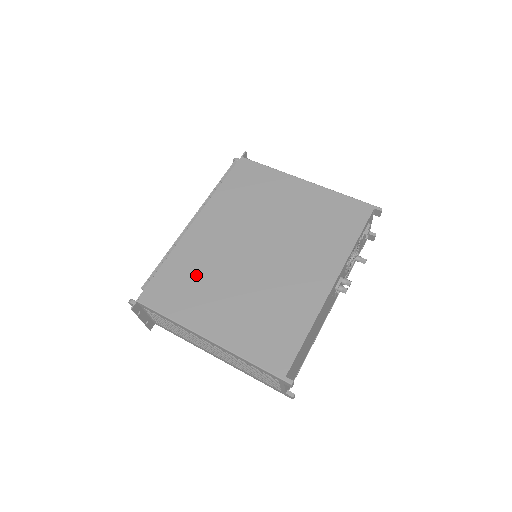
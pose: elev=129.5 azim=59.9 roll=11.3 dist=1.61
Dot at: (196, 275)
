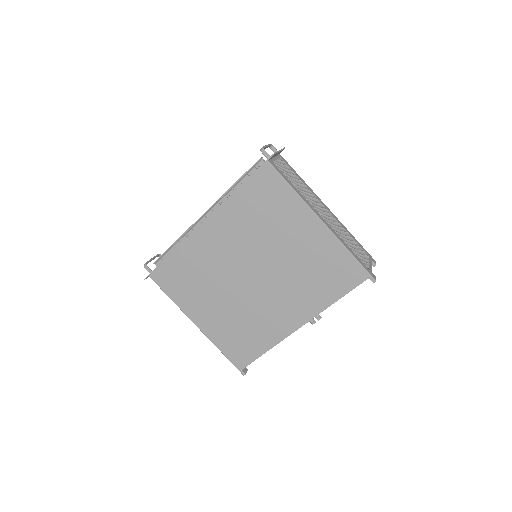
Dot at: (196, 274)
